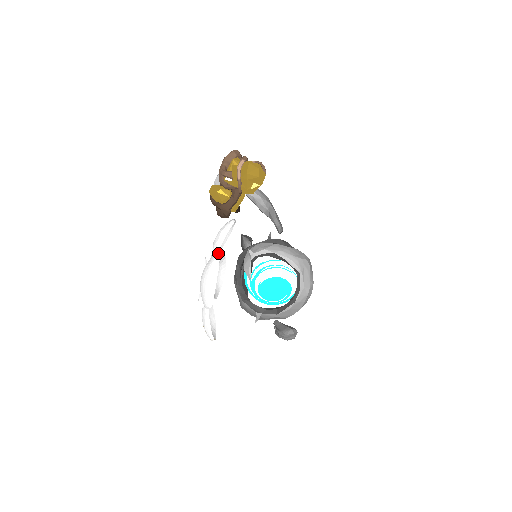
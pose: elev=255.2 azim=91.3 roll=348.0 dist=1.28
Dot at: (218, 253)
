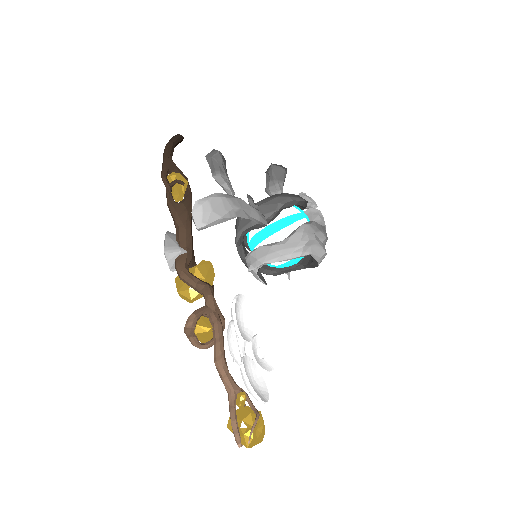
Dot at: occluded
